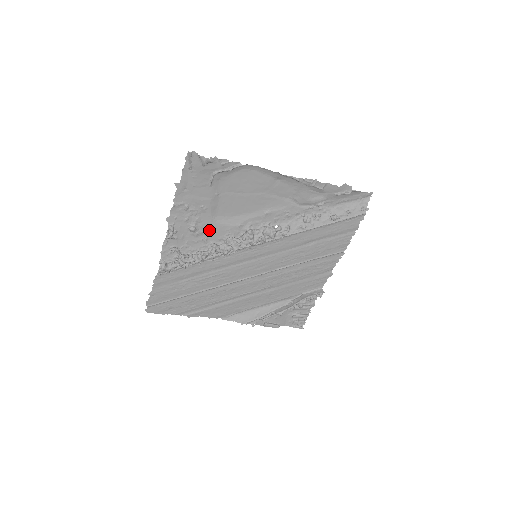
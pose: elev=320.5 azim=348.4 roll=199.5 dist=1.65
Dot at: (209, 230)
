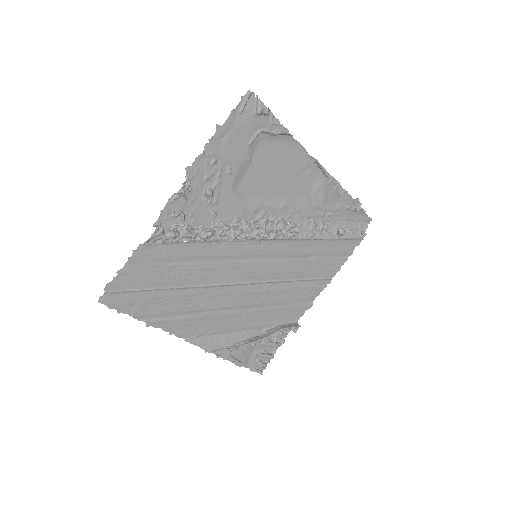
Dot at: (223, 203)
